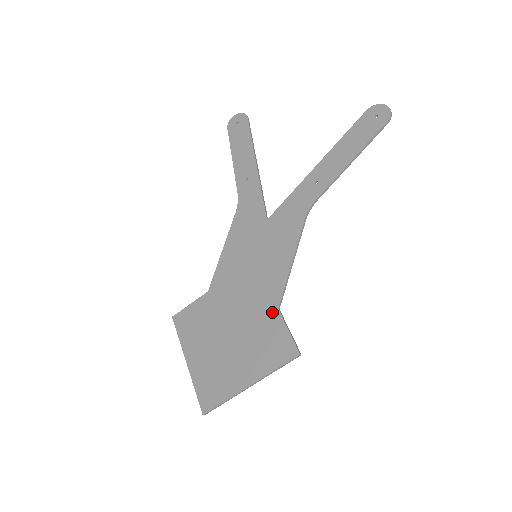
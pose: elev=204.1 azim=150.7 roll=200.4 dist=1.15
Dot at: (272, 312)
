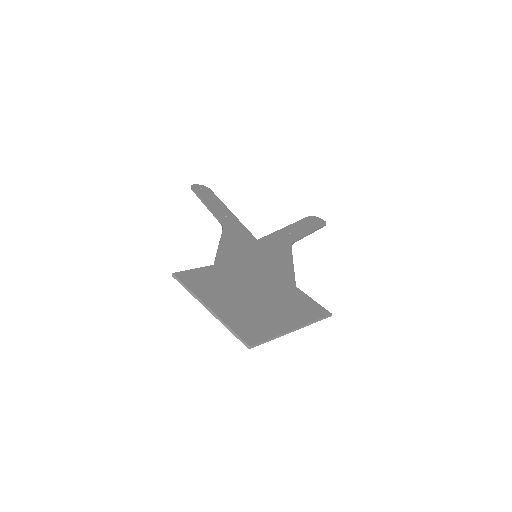
Dot at: (292, 287)
